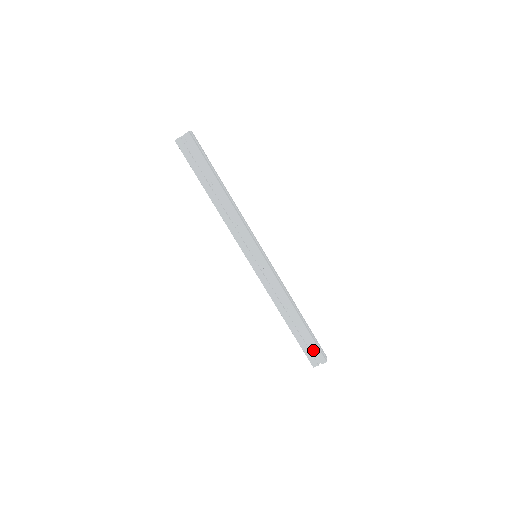
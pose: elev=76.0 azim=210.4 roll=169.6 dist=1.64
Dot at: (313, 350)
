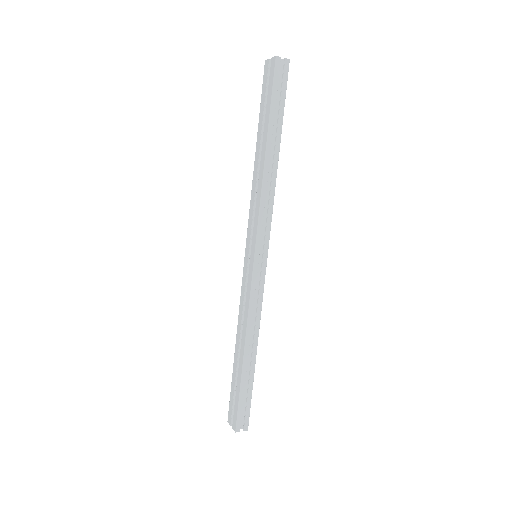
Dot at: (235, 406)
